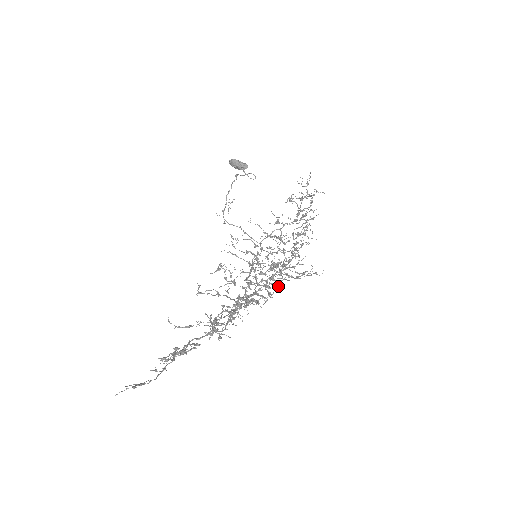
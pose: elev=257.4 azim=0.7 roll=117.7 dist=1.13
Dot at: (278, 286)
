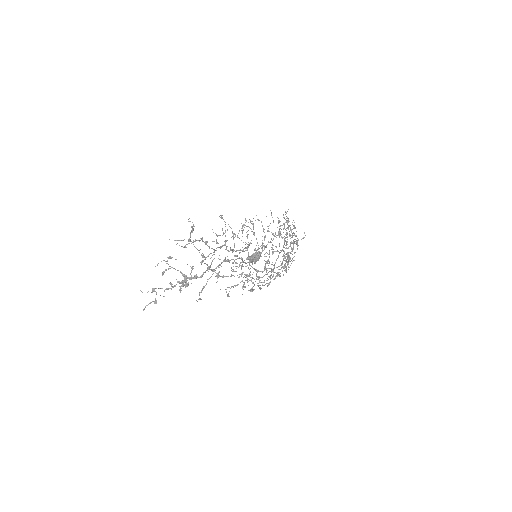
Dot at: (263, 246)
